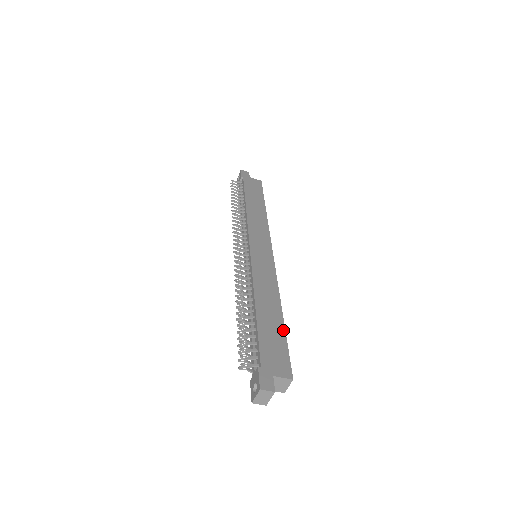
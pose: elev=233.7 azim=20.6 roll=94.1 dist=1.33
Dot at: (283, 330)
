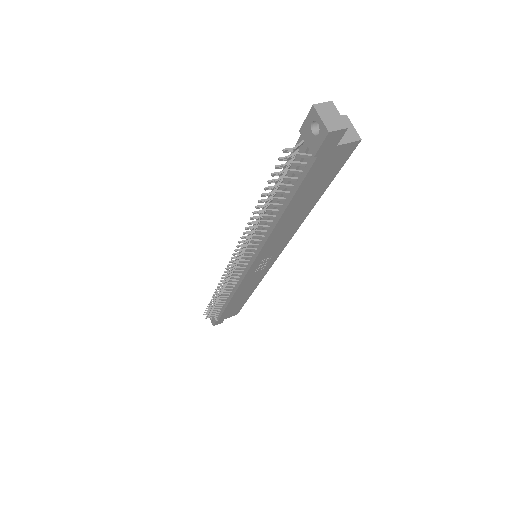
Dot at: occluded
